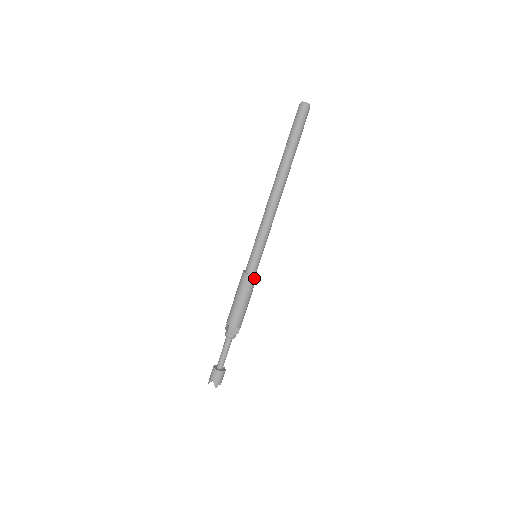
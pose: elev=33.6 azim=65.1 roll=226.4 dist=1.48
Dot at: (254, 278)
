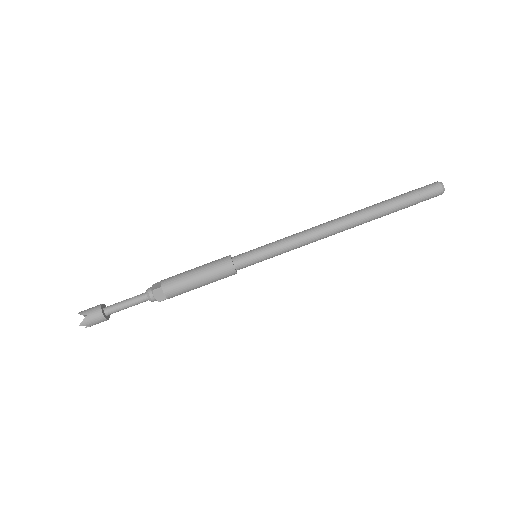
Dot at: (233, 272)
